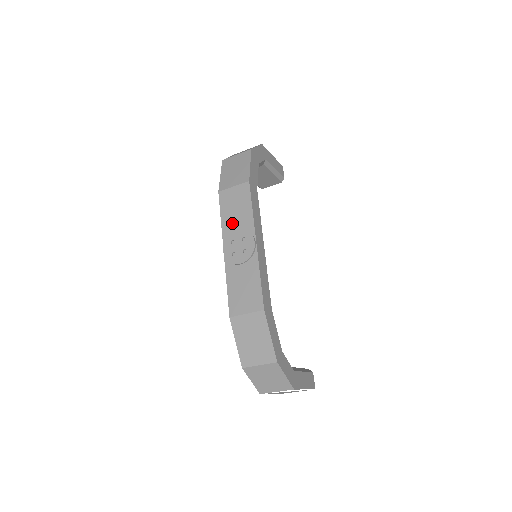
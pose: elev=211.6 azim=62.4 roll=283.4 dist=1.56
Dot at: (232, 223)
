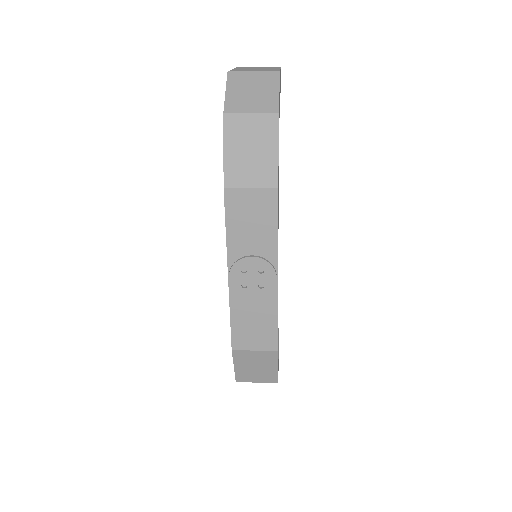
Dot at: (244, 243)
